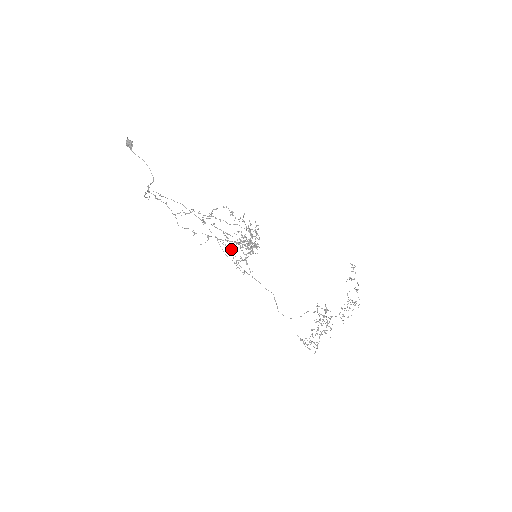
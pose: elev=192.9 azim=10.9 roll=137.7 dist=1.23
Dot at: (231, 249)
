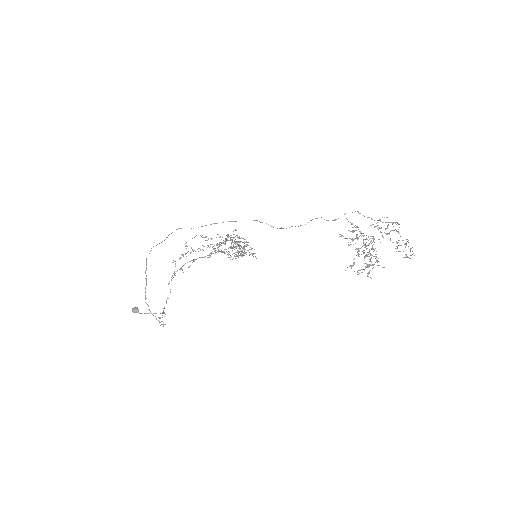
Dot at: (217, 251)
